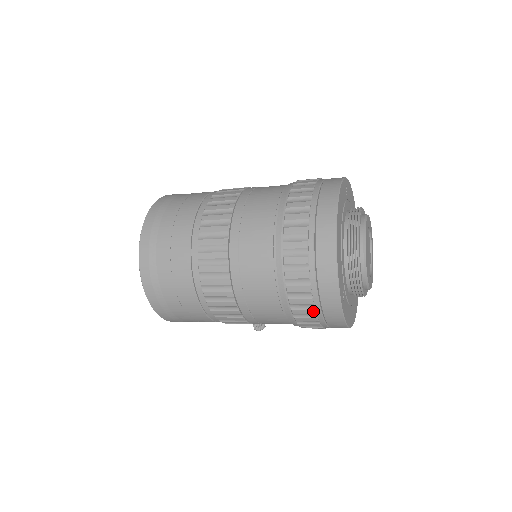
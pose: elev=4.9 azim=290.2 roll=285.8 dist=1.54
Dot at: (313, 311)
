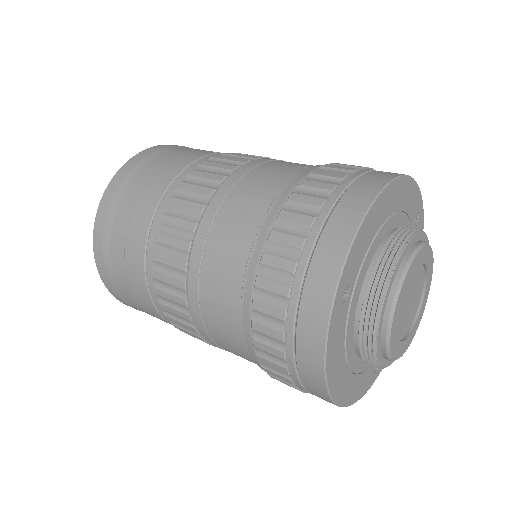
Dot at: occluded
